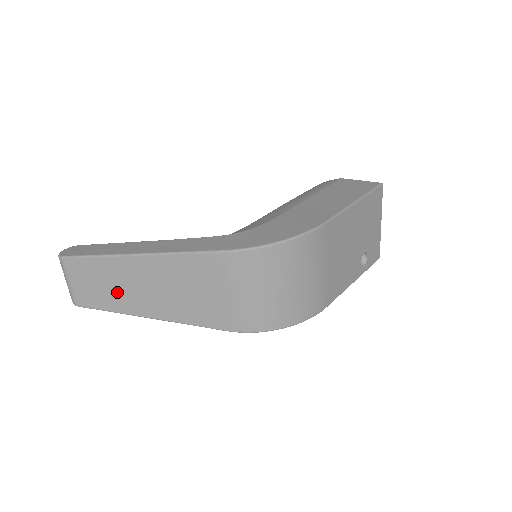
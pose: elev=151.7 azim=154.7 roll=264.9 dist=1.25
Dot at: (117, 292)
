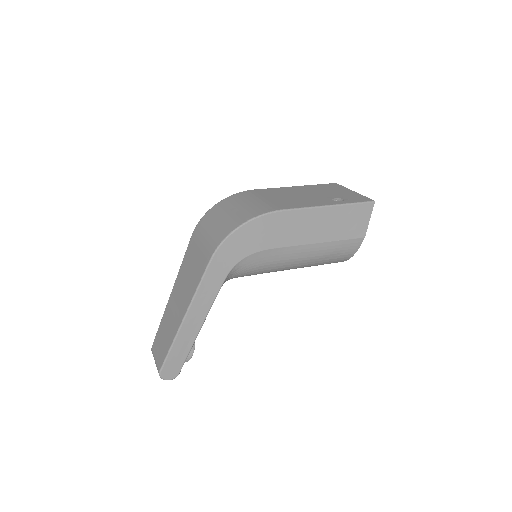
Dot at: (170, 328)
